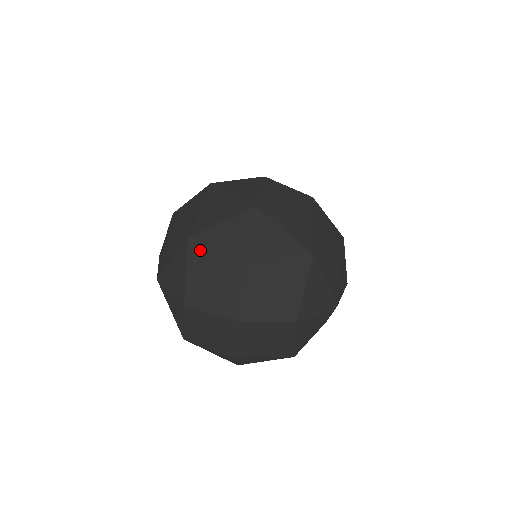
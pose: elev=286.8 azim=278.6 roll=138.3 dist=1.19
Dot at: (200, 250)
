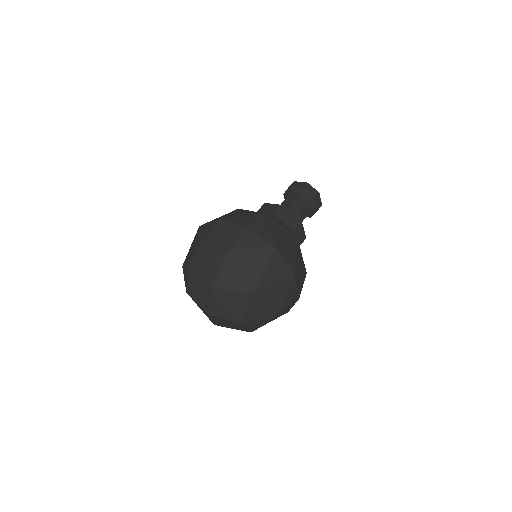
Dot at: (195, 269)
